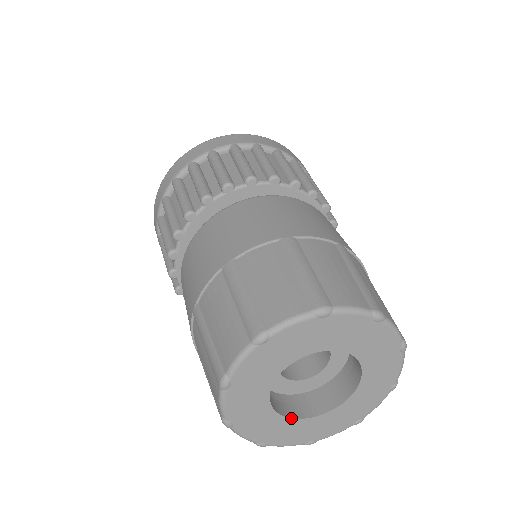
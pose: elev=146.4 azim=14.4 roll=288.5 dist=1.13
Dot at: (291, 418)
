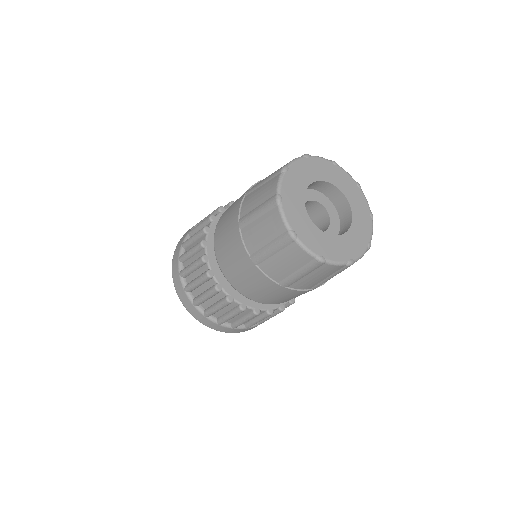
Dot at: occluded
